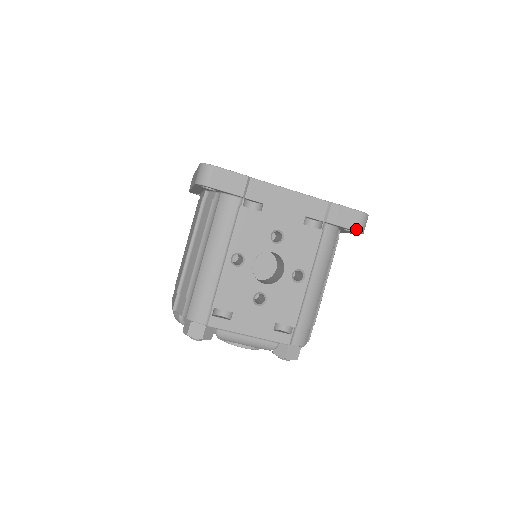
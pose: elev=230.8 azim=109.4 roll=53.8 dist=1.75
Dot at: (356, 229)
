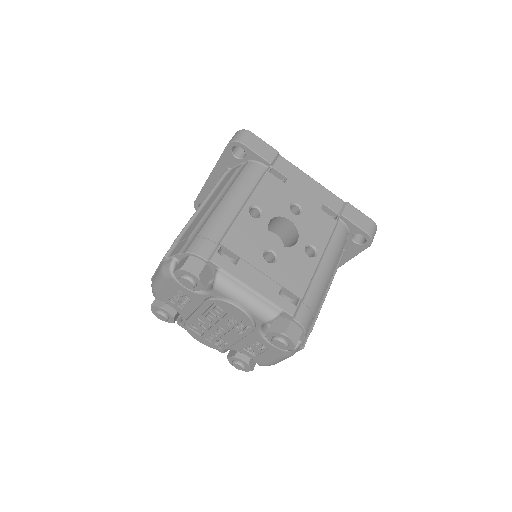
Dot at: (367, 232)
